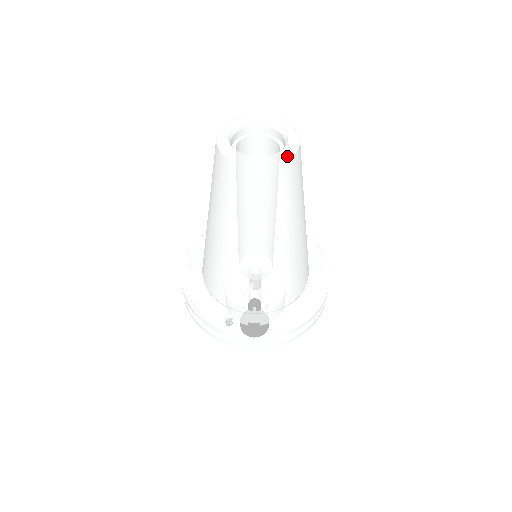
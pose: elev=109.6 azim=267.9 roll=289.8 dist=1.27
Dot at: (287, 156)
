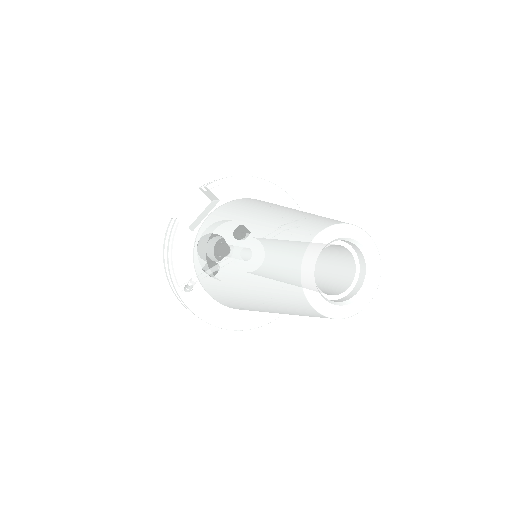
Dot at: (345, 316)
